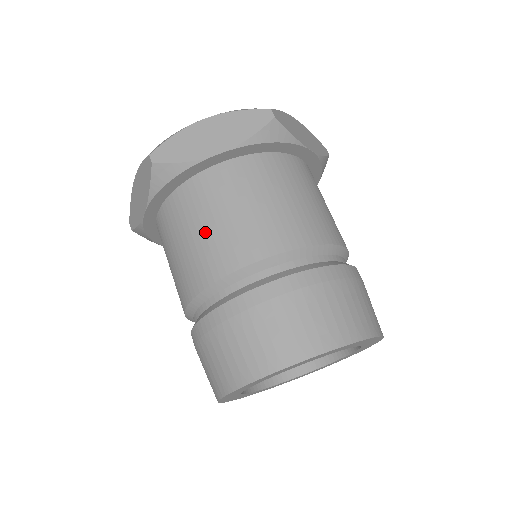
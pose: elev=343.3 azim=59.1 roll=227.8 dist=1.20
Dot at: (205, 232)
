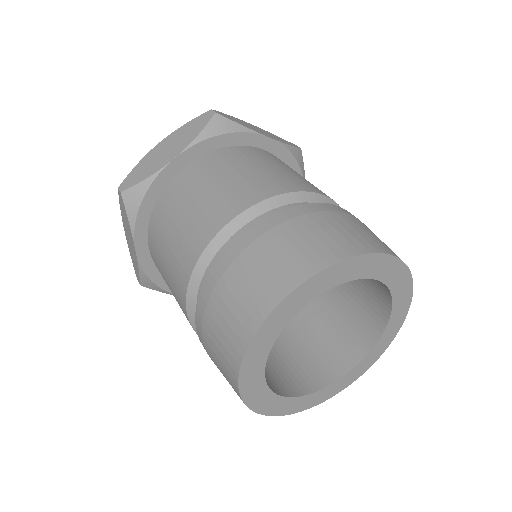
Dot at: (179, 228)
